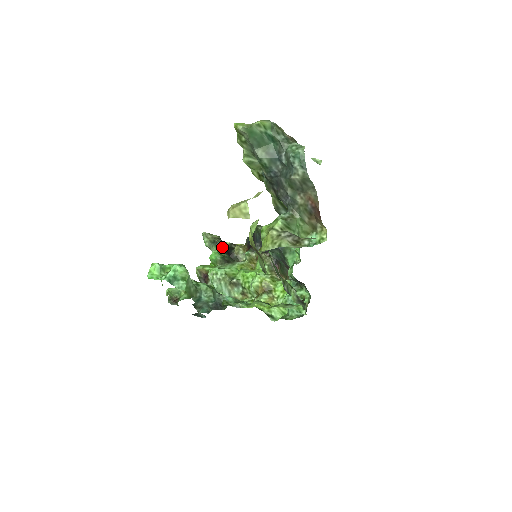
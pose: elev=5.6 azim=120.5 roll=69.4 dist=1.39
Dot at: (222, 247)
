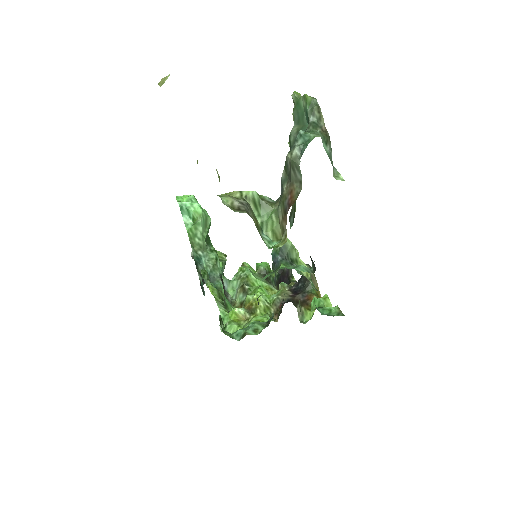
Dot at: (281, 271)
